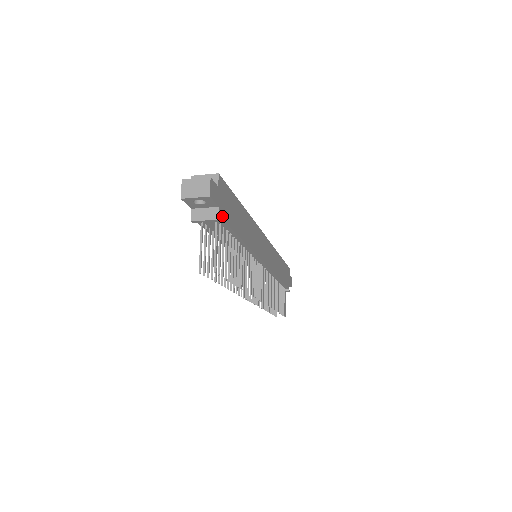
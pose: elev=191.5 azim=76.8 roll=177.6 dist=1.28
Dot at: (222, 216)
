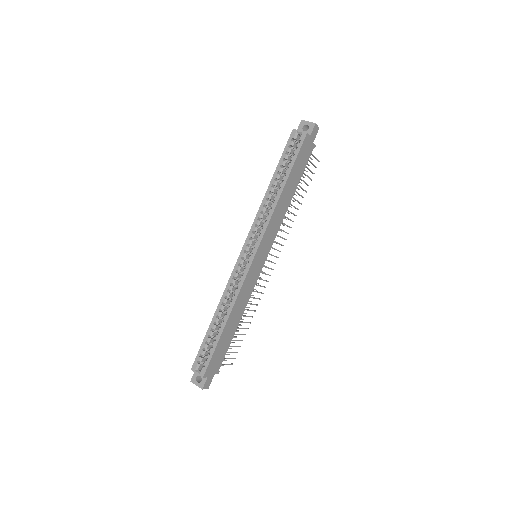
Dot at: (219, 368)
